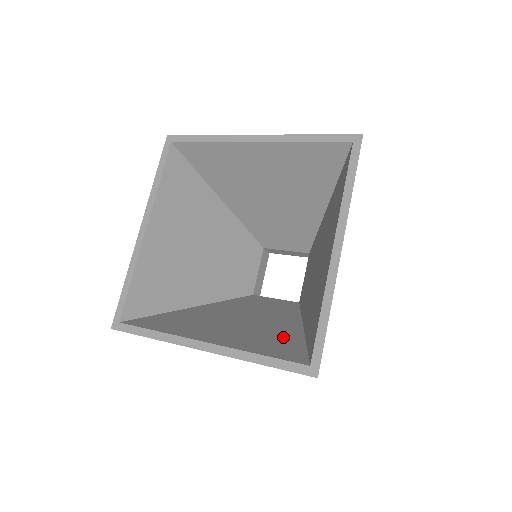
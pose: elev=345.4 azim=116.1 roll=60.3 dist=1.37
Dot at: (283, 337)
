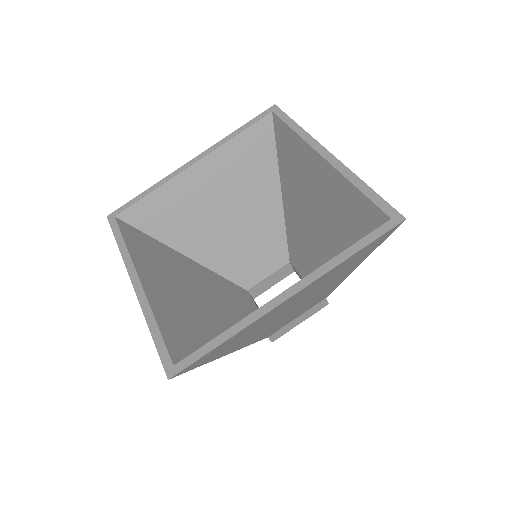
Dot at: (201, 332)
